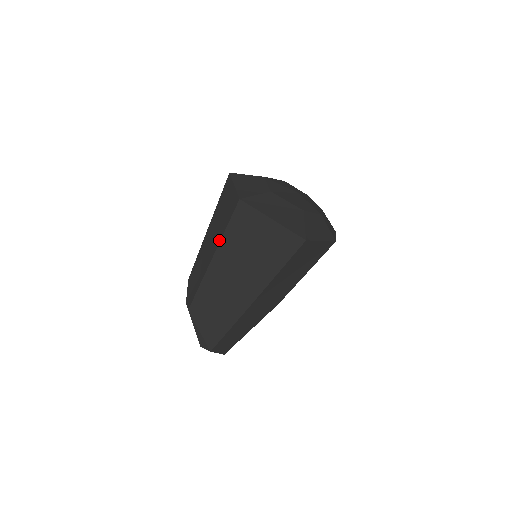
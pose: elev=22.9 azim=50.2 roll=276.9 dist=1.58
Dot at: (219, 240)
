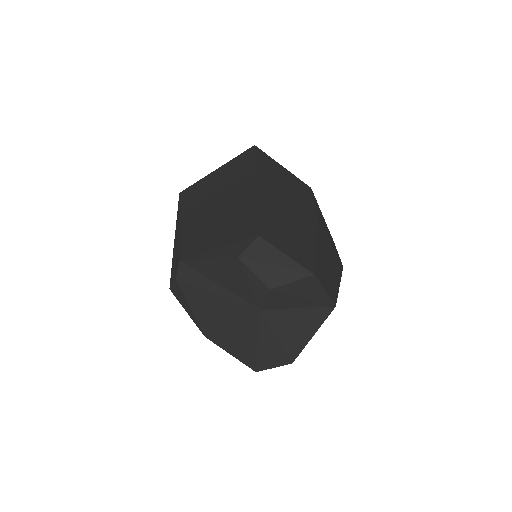
Dot at: (178, 212)
